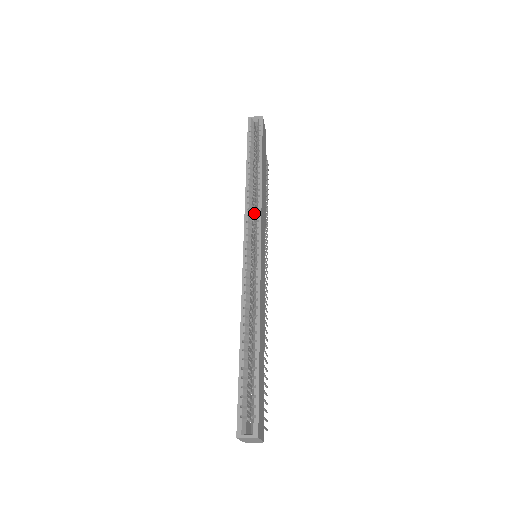
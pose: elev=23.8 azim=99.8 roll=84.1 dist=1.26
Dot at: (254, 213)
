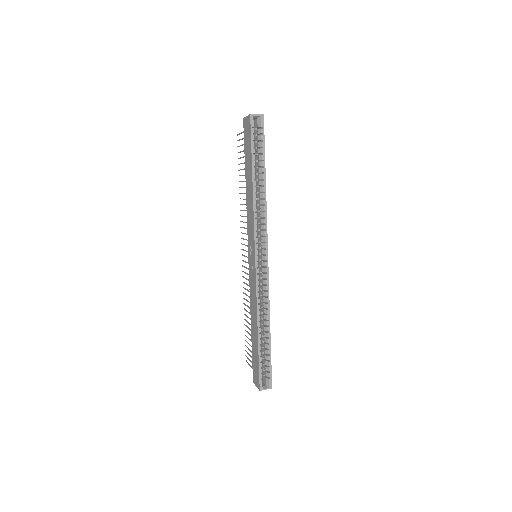
Dot at: occluded
